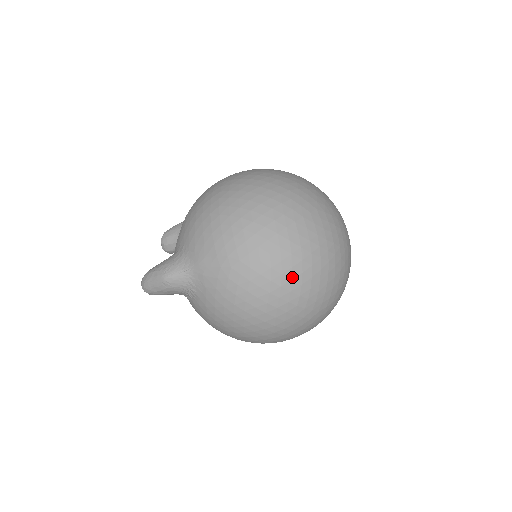
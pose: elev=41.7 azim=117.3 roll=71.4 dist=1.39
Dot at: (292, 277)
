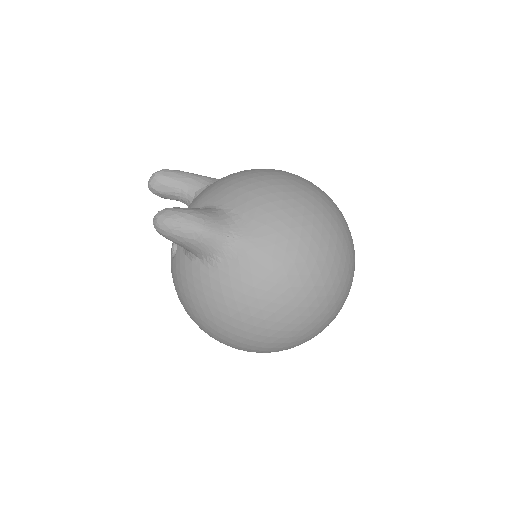
Dot at: (321, 304)
